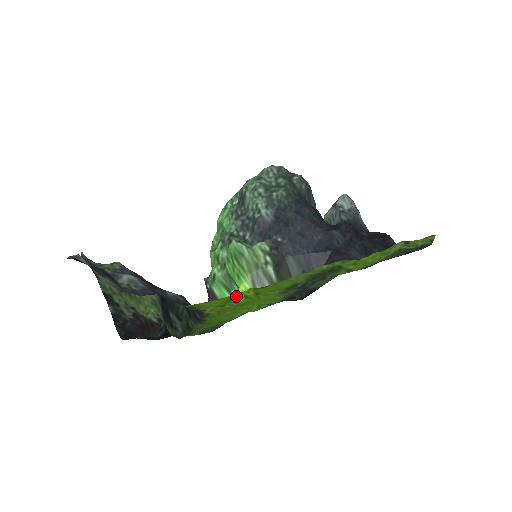
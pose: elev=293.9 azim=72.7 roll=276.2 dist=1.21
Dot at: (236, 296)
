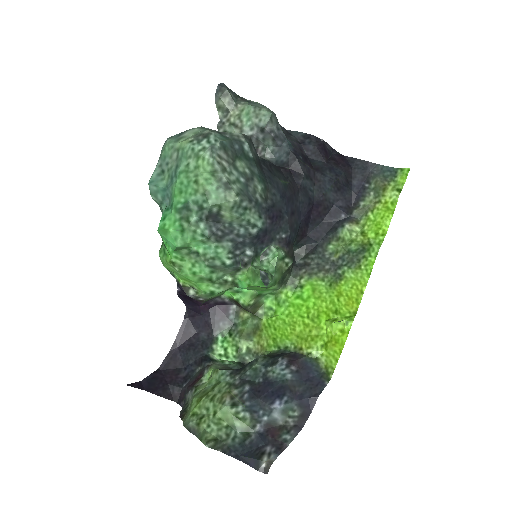
Dot at: (341, 335)
